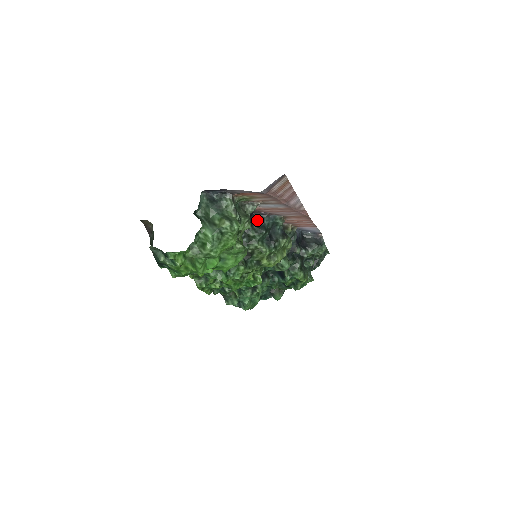
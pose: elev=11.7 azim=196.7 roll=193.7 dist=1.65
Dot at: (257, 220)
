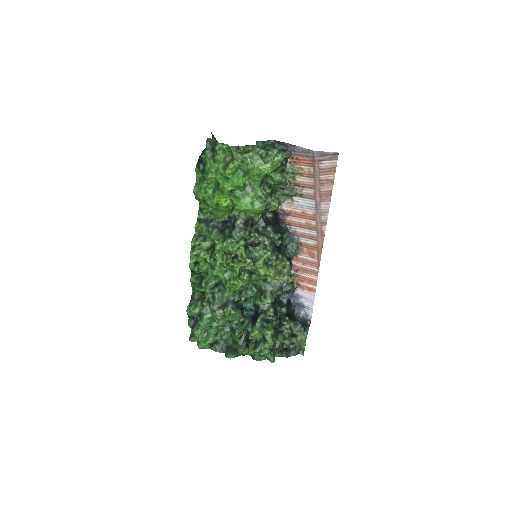
Dot at: (279, 230)
